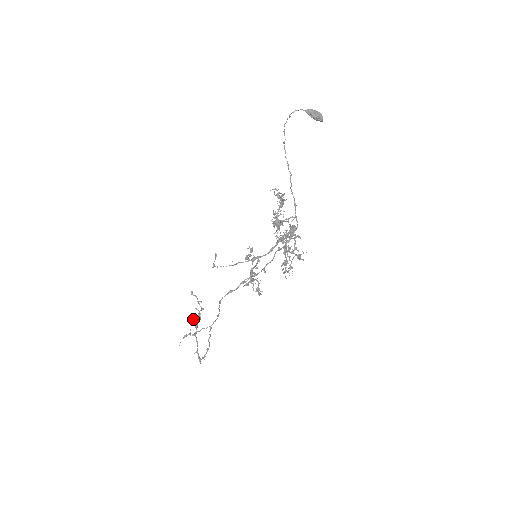
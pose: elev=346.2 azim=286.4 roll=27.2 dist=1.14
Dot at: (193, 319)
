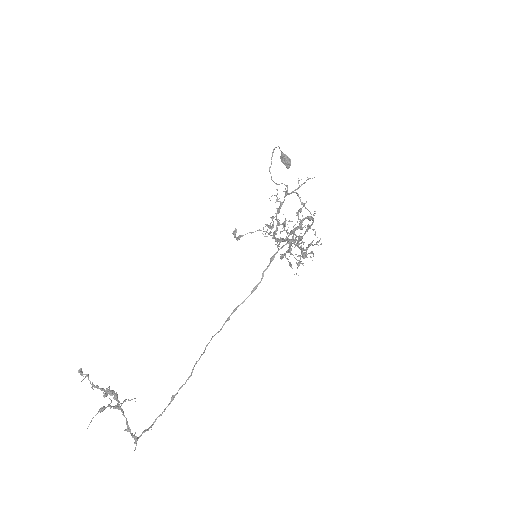
Dot at: (109, 388)
